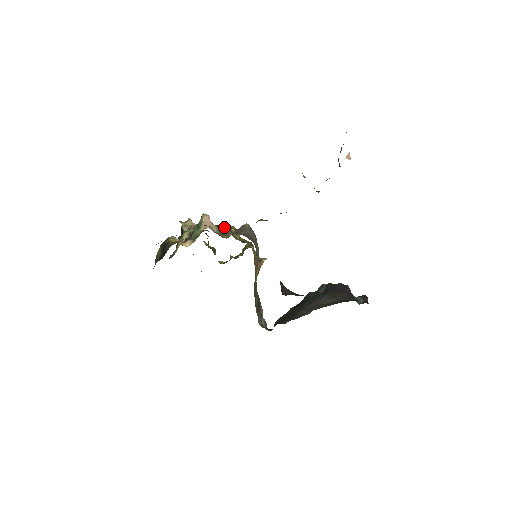
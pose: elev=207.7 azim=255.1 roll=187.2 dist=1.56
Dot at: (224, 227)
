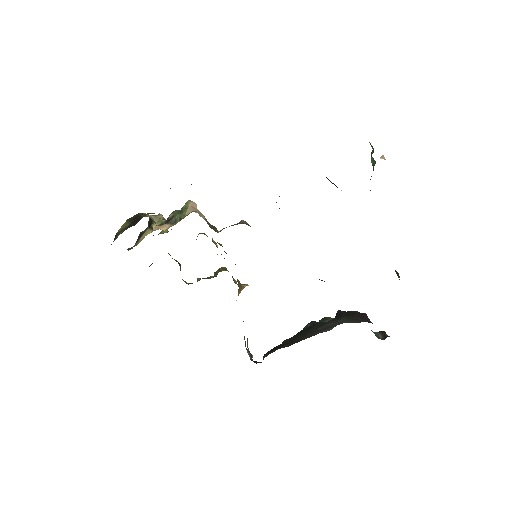
Dot at: occluded
